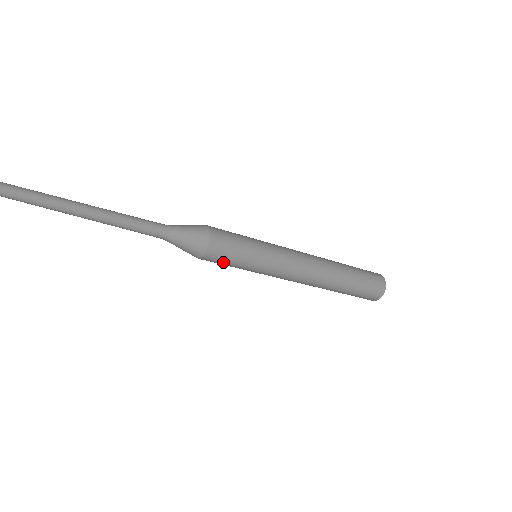
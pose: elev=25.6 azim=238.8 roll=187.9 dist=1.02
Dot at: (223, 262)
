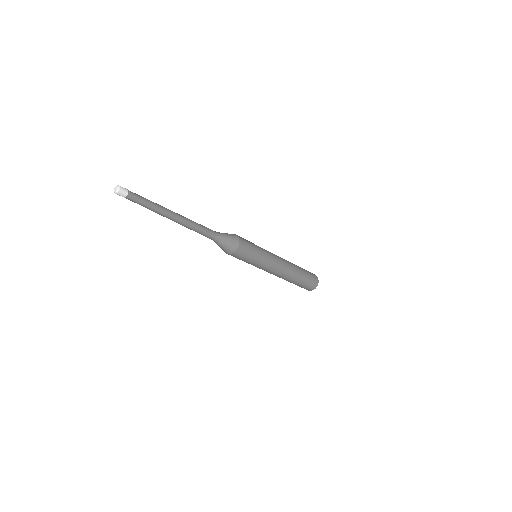
Dot at: (237, 258)
